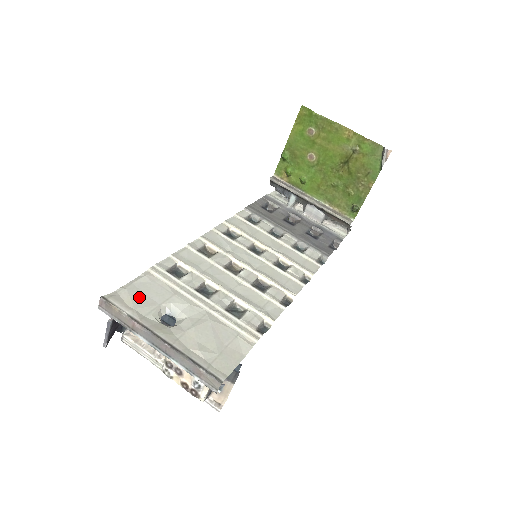
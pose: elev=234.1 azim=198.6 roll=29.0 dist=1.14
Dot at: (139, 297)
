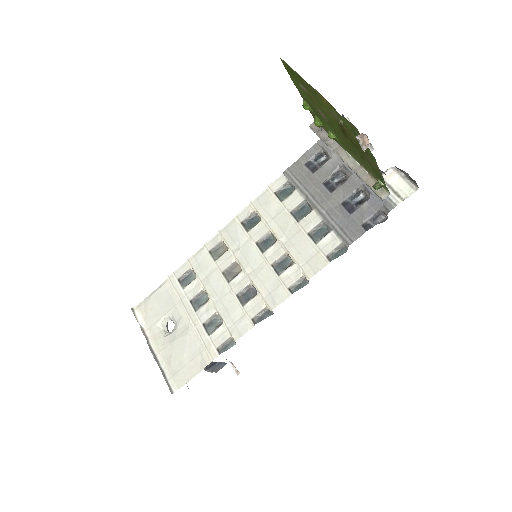
Dot at: (154, 307)
